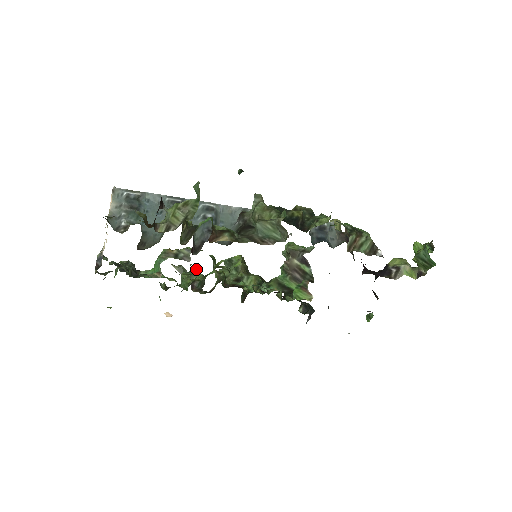
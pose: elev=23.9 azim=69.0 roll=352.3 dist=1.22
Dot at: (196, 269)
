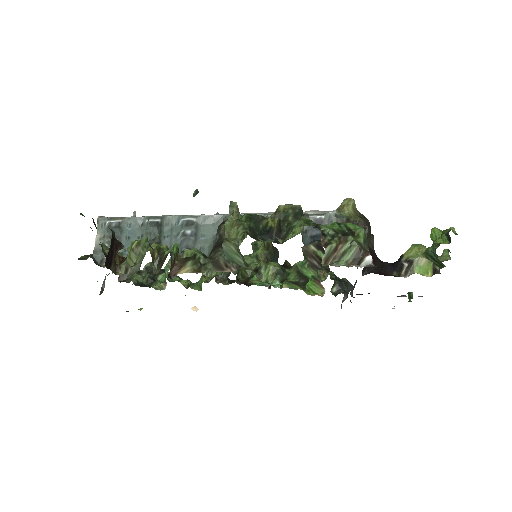
Dot at: occluded
